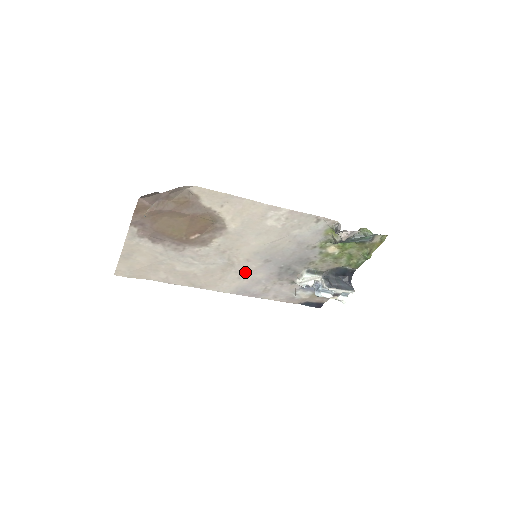
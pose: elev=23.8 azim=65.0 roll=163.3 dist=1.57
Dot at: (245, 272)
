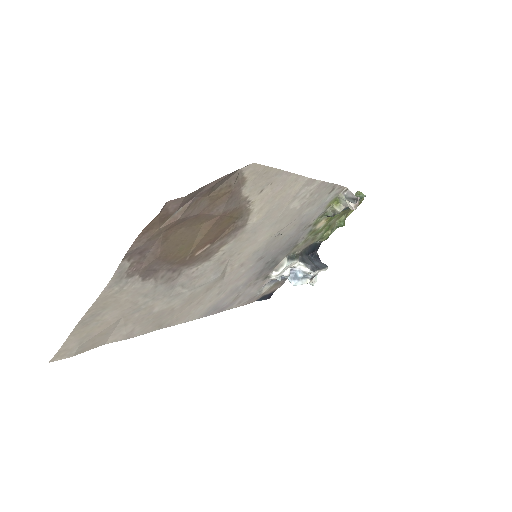
Dot at: (229, 283)
